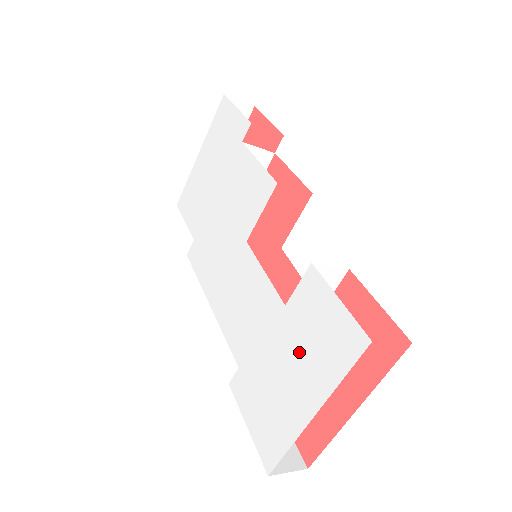
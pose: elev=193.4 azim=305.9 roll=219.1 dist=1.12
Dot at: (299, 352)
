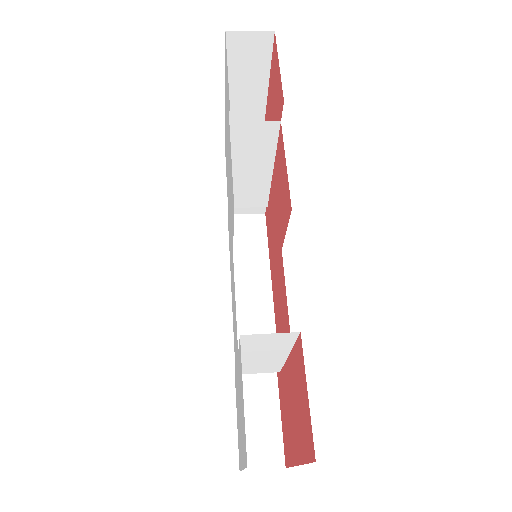
Dot at: (240, 407)
